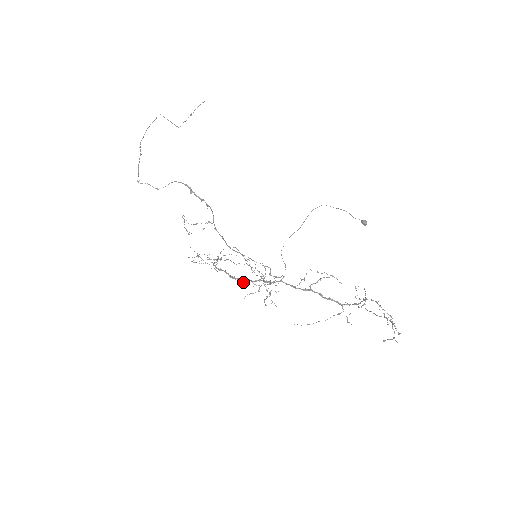
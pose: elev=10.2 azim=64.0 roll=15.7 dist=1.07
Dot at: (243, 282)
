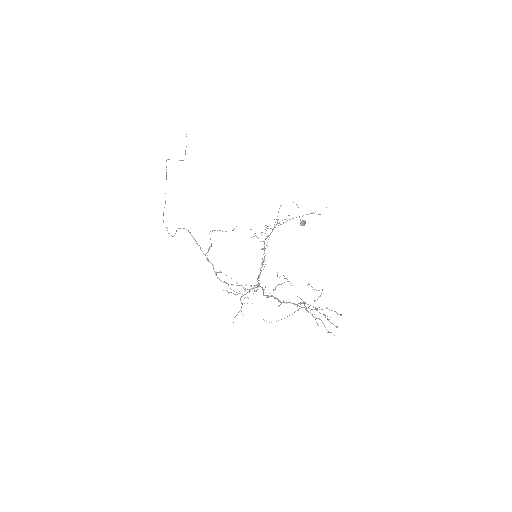
Dot at: (239, 291)
